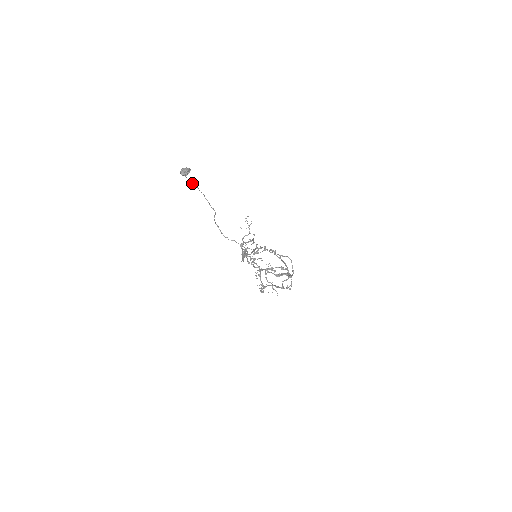
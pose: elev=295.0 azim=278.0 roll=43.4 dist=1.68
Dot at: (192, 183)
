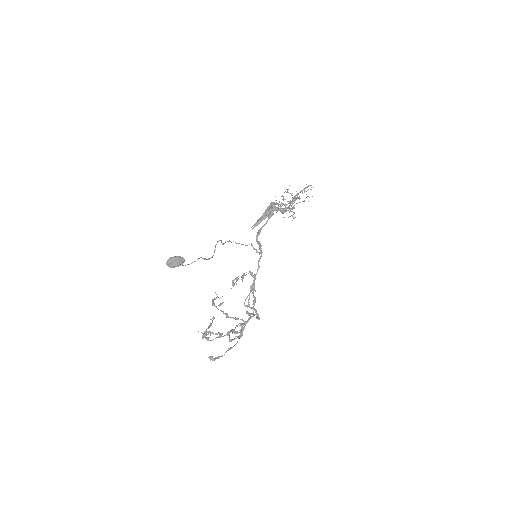
Dot at: occluded
